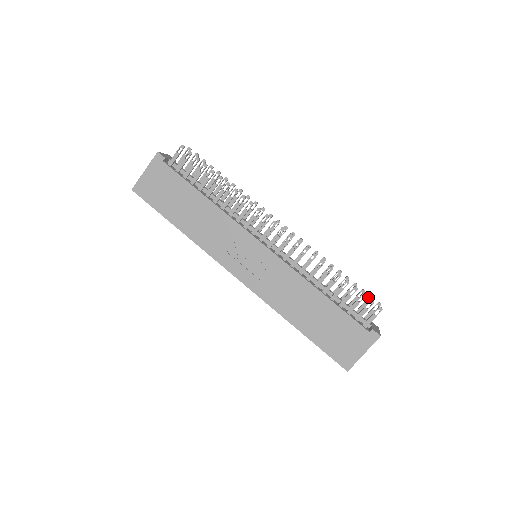
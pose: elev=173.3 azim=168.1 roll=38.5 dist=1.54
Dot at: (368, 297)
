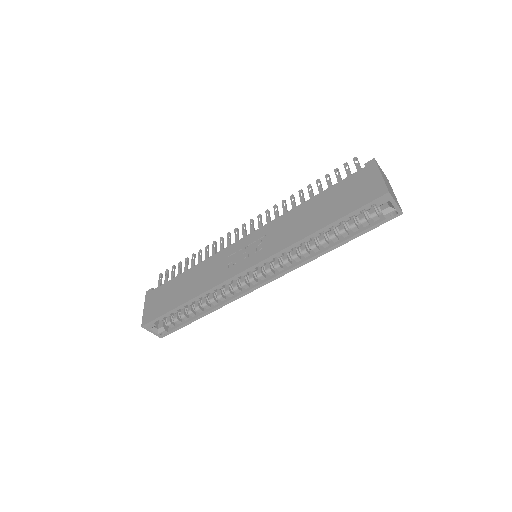
Dot at: occluded
